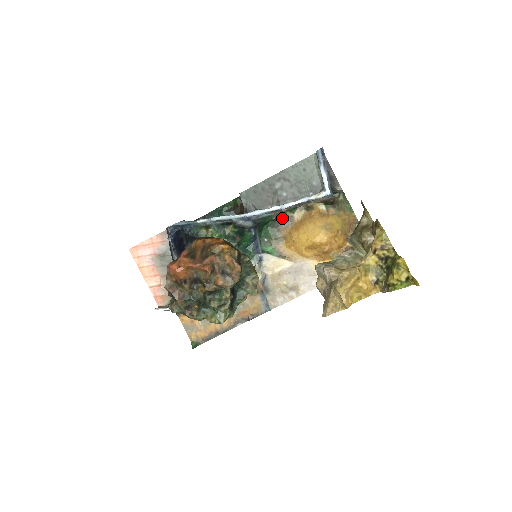
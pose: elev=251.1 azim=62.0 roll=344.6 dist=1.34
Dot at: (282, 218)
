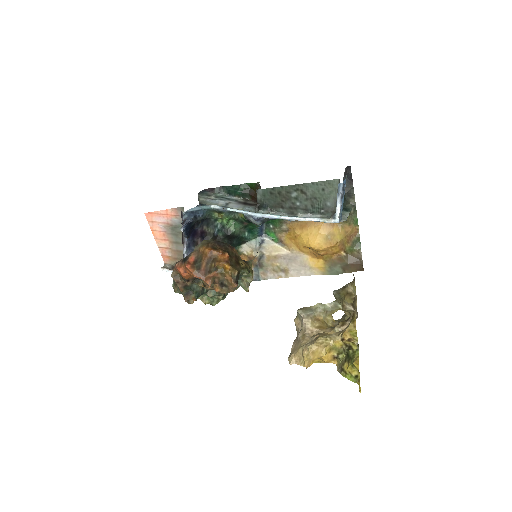
Dot at: occluded
